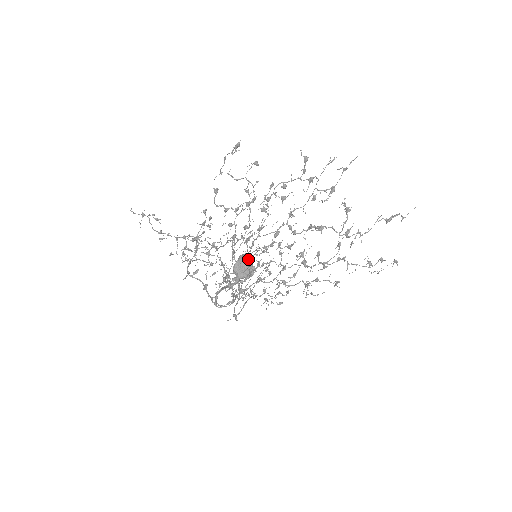
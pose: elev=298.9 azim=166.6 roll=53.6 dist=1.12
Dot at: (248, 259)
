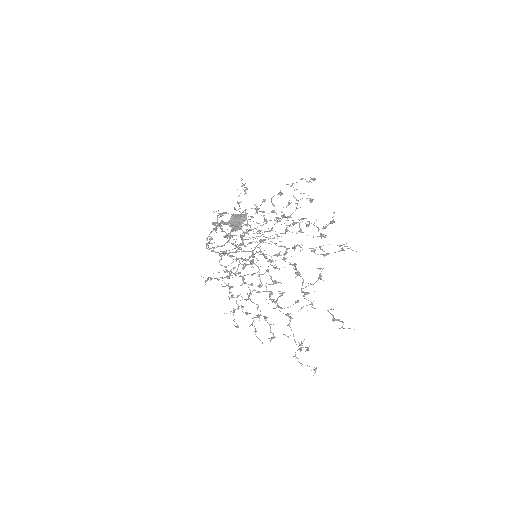
Dot at: (244, 218)
